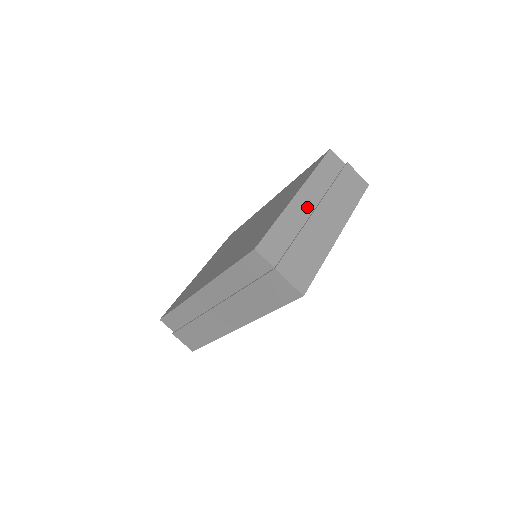
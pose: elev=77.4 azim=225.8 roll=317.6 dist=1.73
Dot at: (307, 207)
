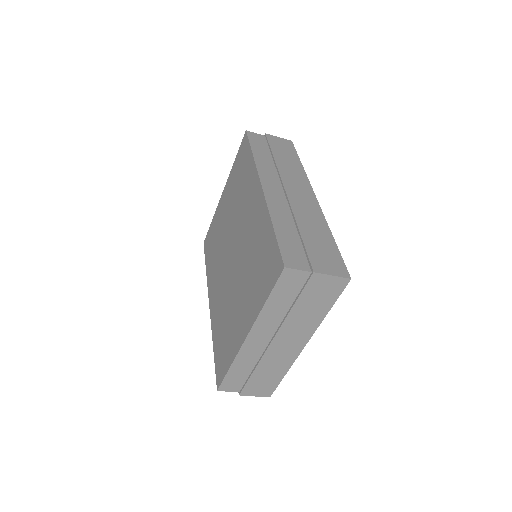
Dot at: (261, 342)
